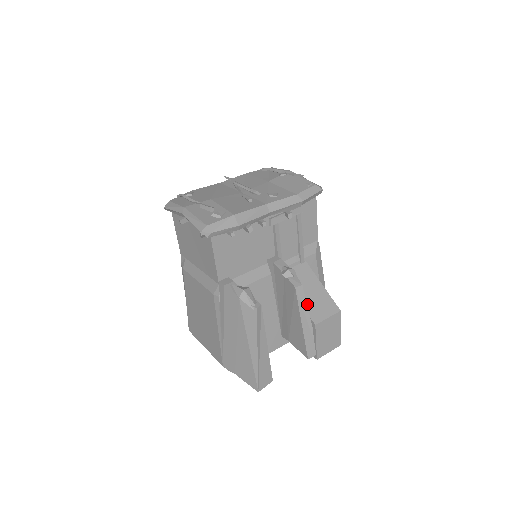
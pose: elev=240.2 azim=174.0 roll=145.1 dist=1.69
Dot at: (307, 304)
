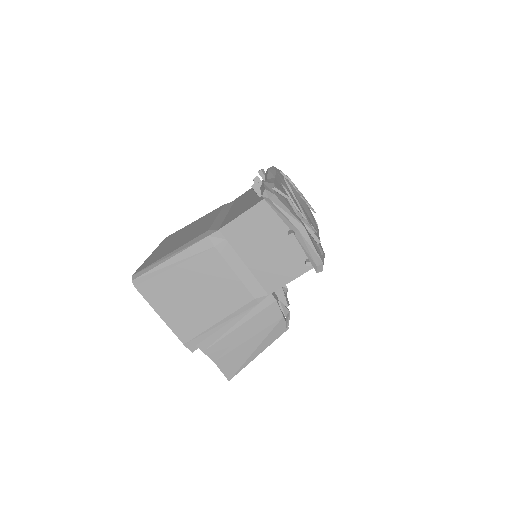
Dot at: occluded
